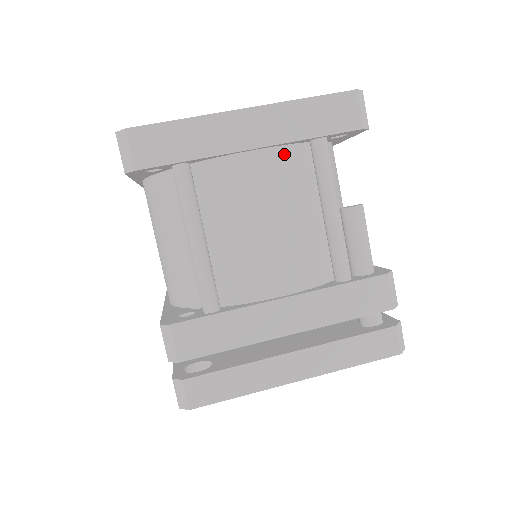
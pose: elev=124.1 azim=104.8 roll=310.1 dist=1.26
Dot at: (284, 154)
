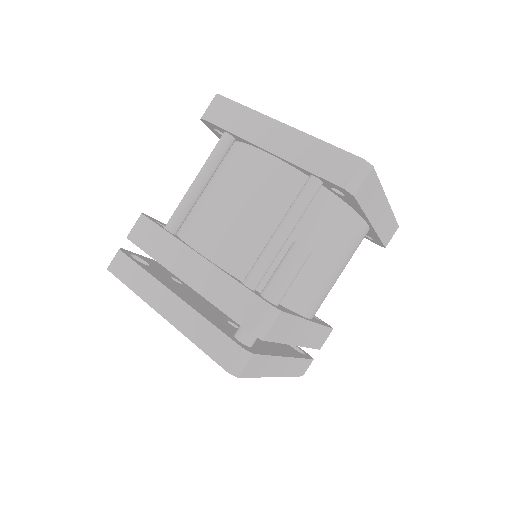
Dot at: (285, 171)
